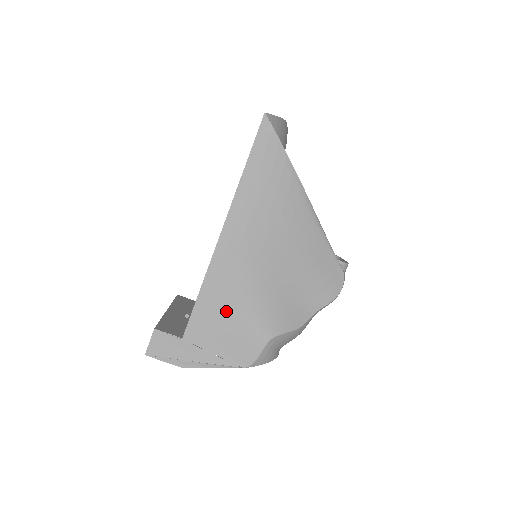
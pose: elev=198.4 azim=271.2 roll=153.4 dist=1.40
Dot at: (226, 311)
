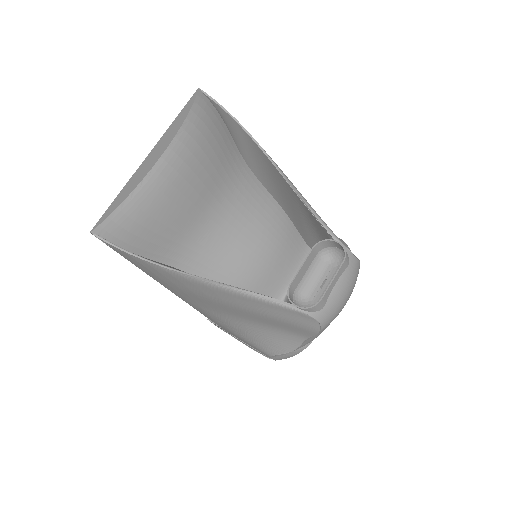
Dot at: occluded
